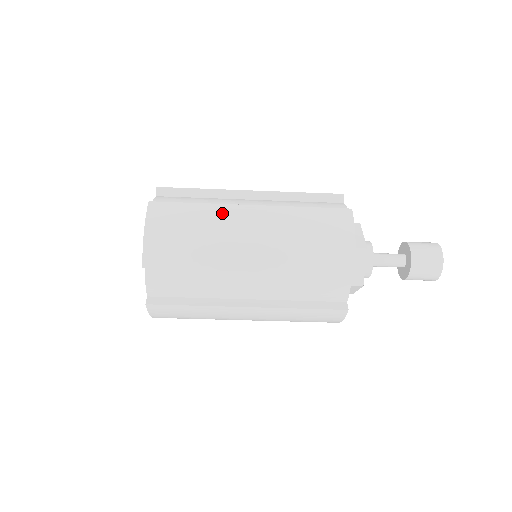
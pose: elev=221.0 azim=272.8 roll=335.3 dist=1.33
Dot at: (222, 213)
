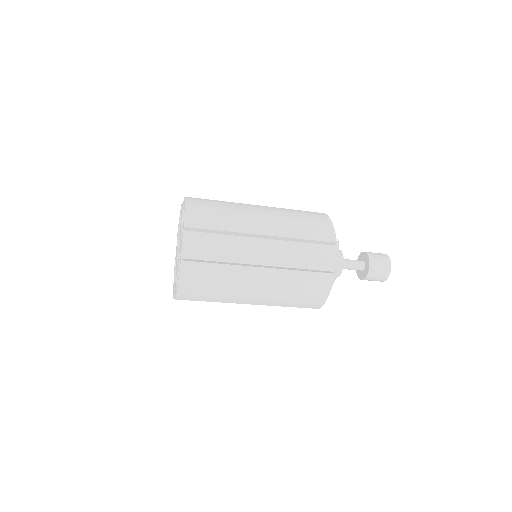
Dot at: (239, 205)
